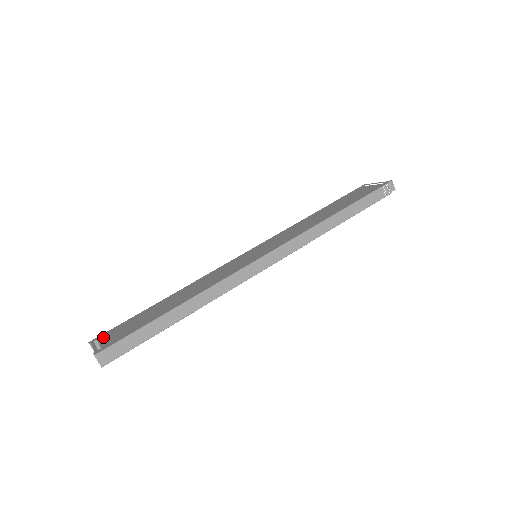
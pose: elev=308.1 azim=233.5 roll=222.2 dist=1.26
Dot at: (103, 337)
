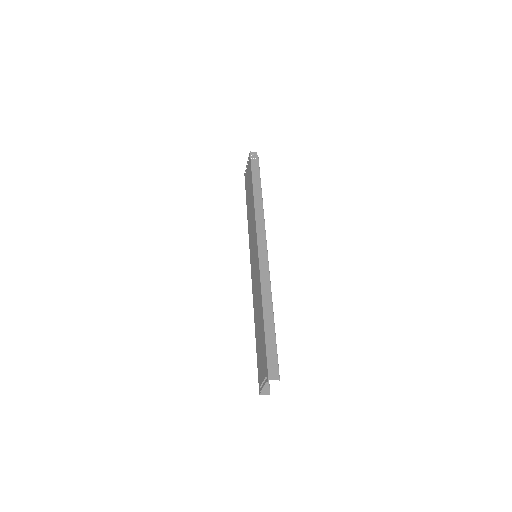
Dot at: (260, 380)
